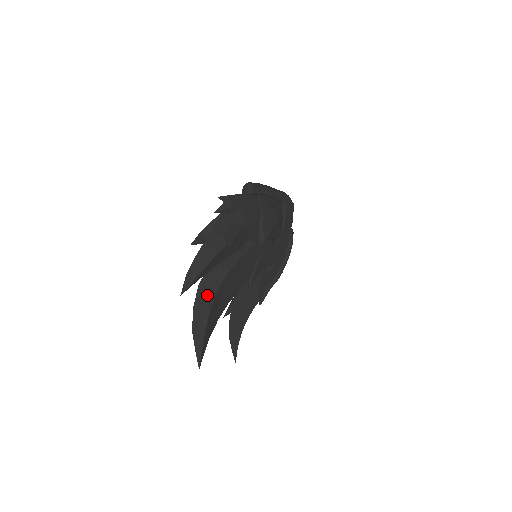
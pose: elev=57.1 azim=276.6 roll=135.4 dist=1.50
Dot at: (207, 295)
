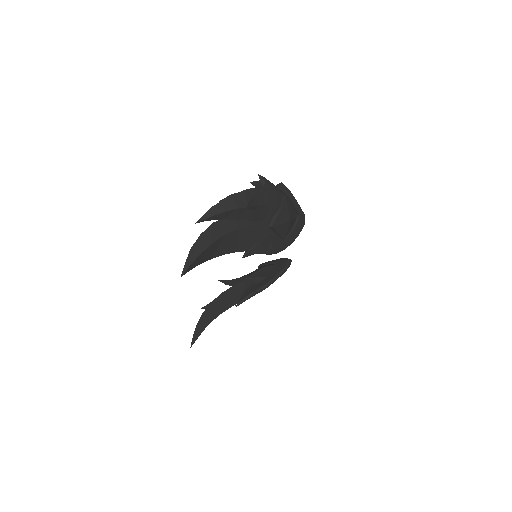
Dot at: (214, 233)
